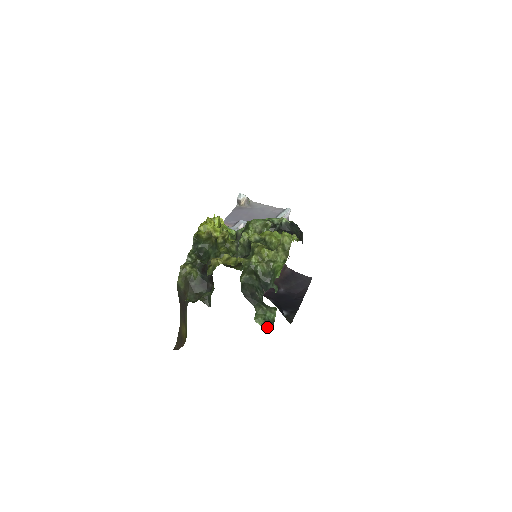
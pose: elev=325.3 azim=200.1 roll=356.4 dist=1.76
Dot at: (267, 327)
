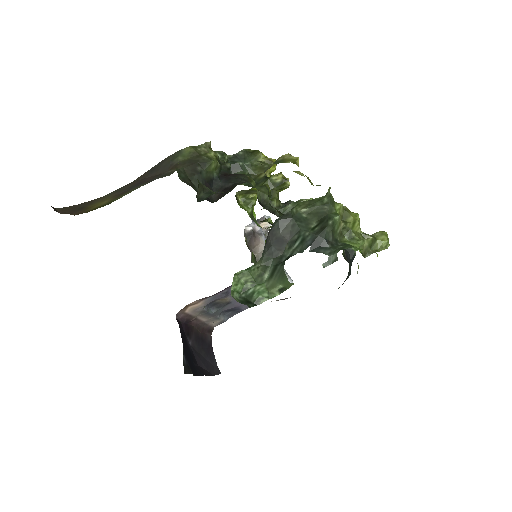
Dot at: (238, 300)
